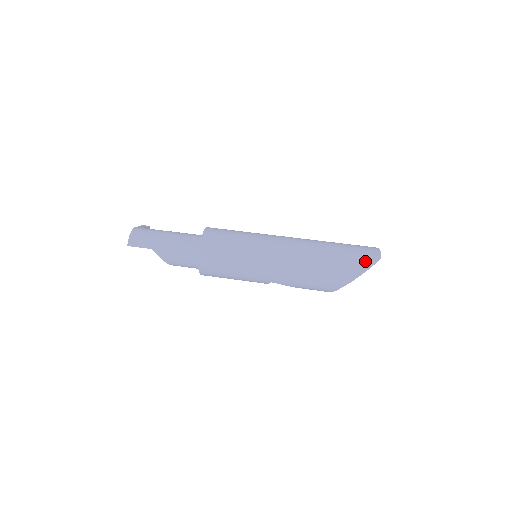
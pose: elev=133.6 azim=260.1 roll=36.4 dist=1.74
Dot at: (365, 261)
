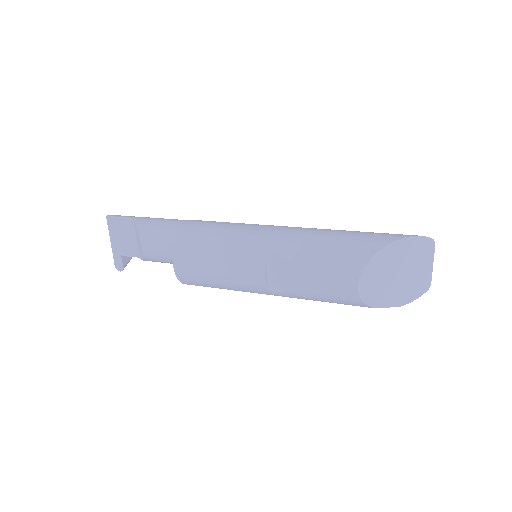
Dot at: occluded
